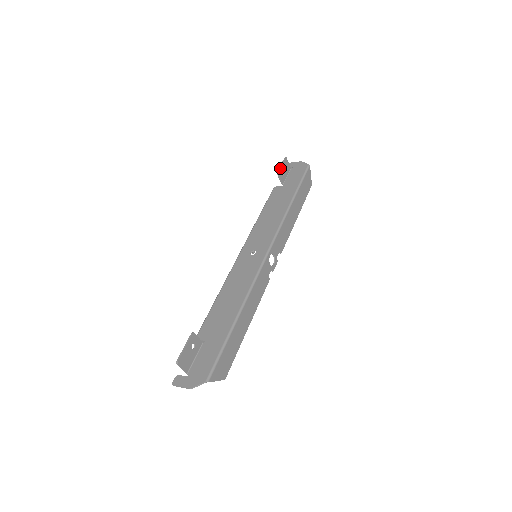
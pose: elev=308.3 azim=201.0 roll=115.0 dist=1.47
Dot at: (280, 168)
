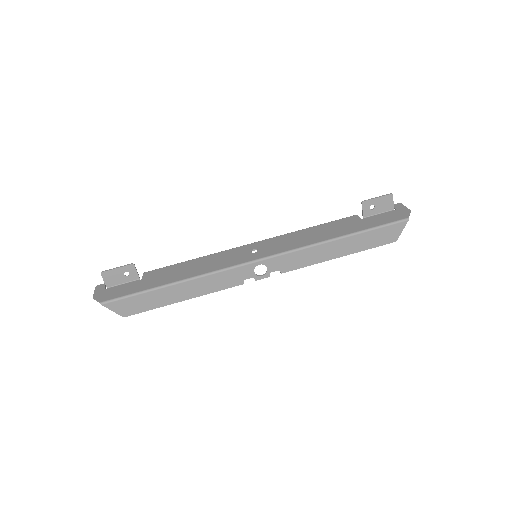
Dot at: (371, 199)
